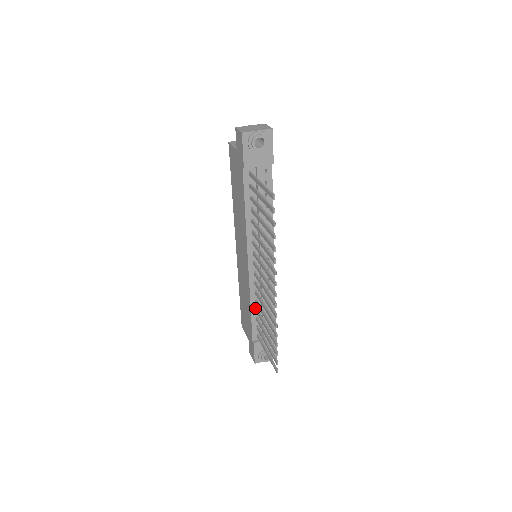
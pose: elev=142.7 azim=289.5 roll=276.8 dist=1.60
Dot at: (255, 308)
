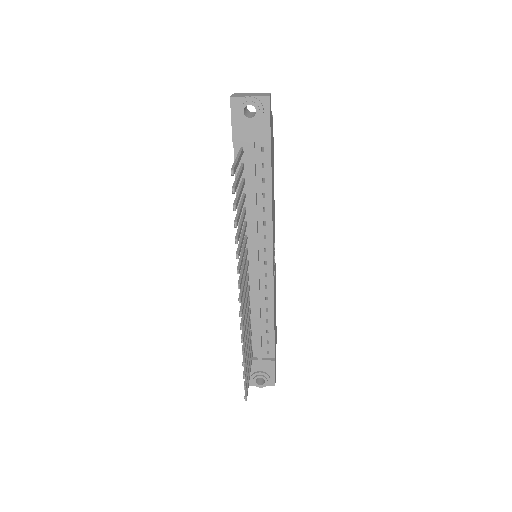
Dot at: occluded
